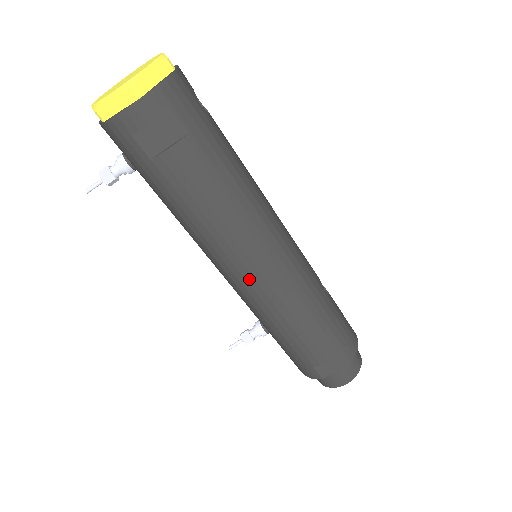
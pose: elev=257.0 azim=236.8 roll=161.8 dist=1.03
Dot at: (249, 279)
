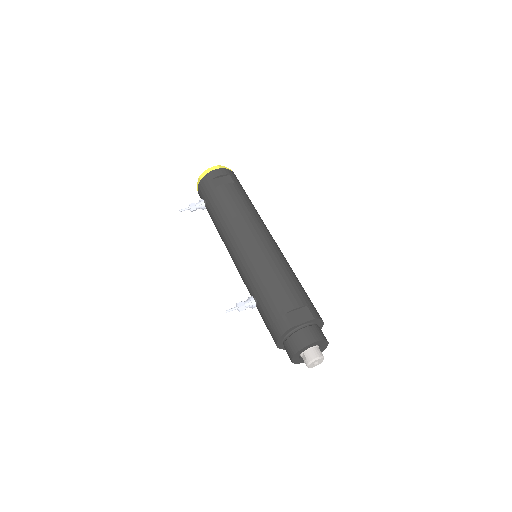
Dot at: (249, 243)
